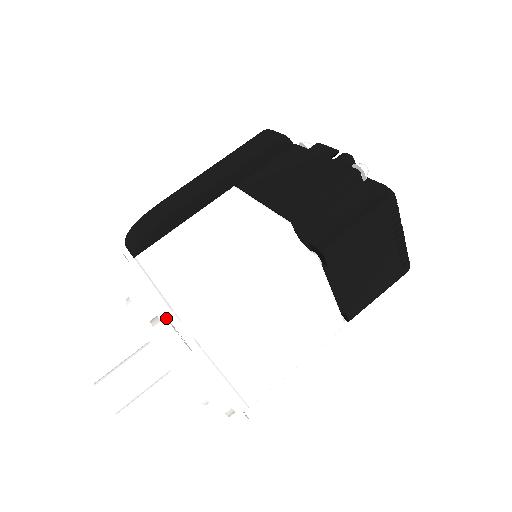
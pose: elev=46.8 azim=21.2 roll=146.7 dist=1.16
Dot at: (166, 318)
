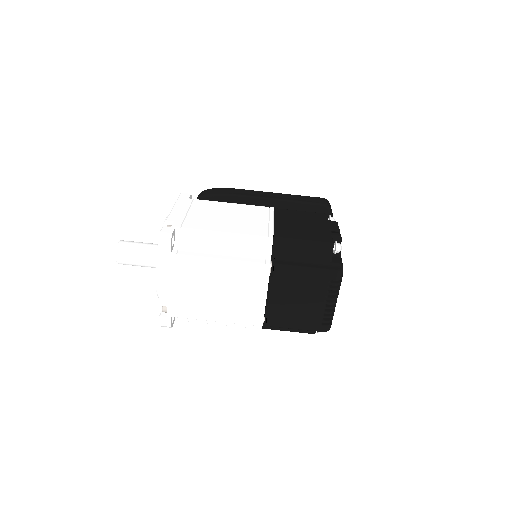
Dot at: (175, 227)
